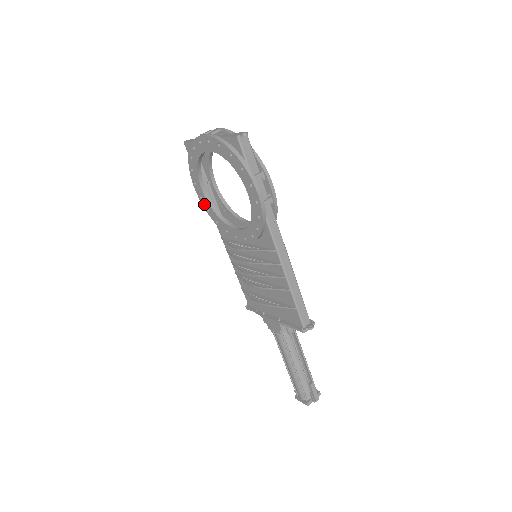
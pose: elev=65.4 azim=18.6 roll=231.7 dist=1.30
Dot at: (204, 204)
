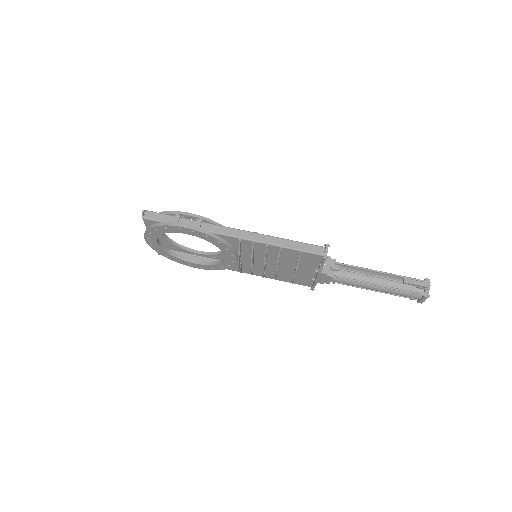
Dot at: (207, 268)
